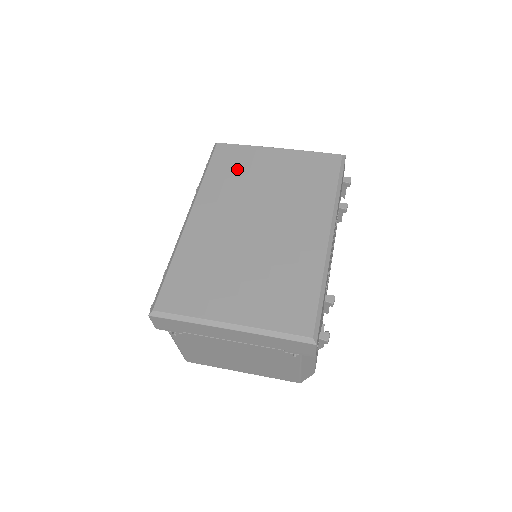
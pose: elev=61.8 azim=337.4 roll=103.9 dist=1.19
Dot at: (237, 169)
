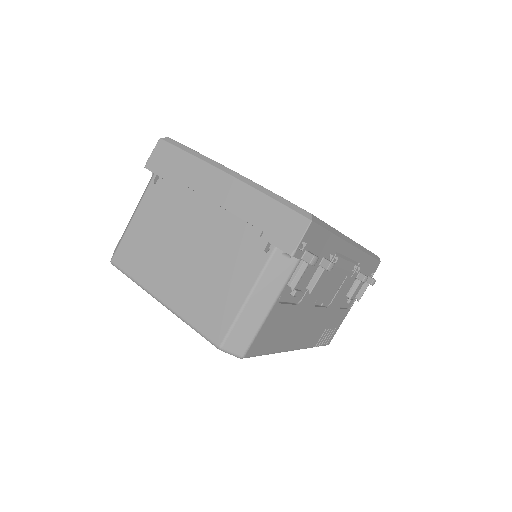
Dot at: occluded
